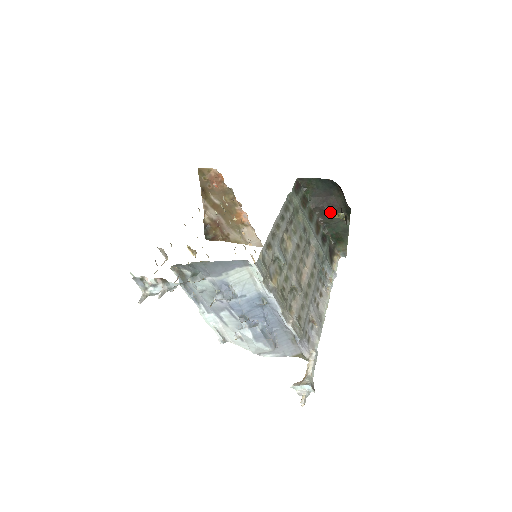
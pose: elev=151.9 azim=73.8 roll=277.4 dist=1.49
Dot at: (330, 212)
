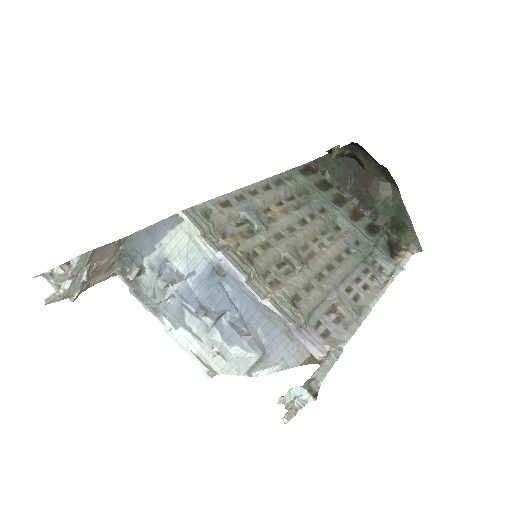
Dot at: (367, 190)
